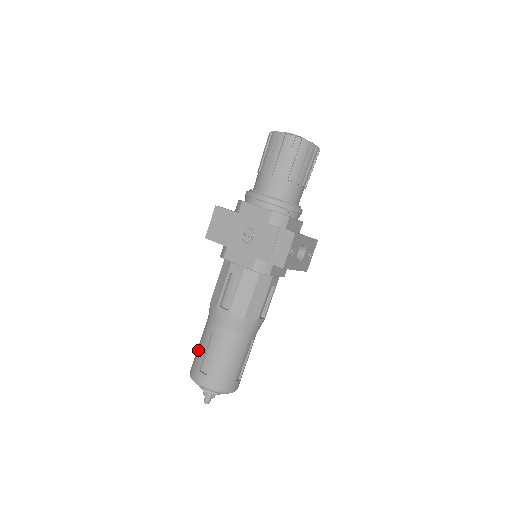
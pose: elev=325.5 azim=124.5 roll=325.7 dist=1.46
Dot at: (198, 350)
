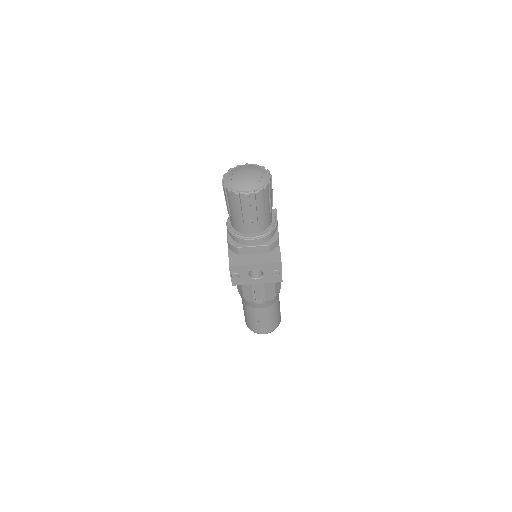
Dot at: occluded
